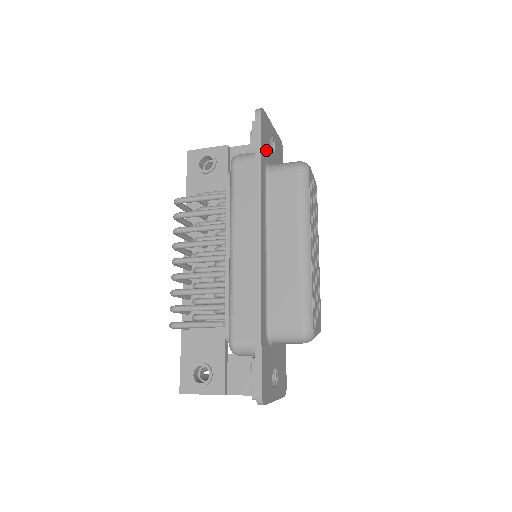
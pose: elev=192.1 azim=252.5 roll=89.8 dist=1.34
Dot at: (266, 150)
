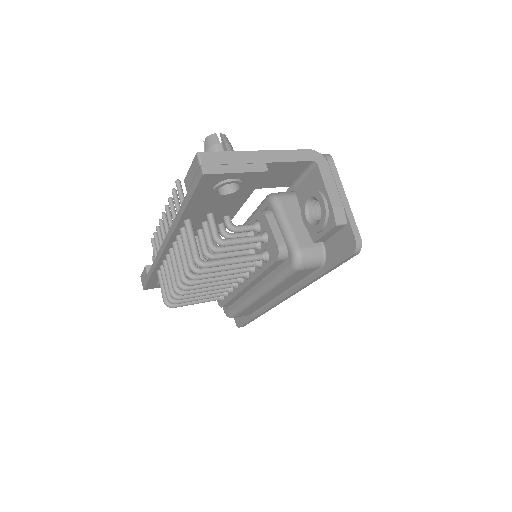
Dot at: occluded
